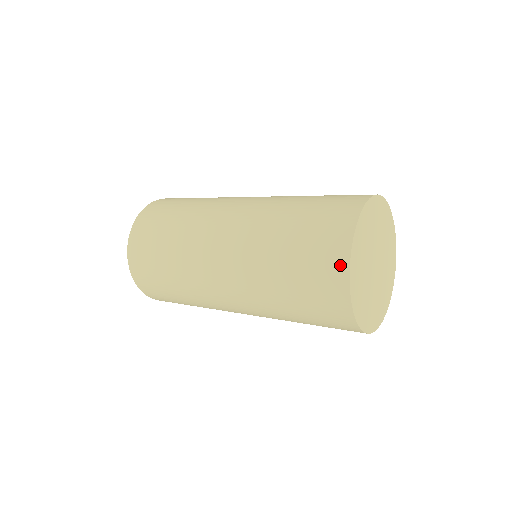
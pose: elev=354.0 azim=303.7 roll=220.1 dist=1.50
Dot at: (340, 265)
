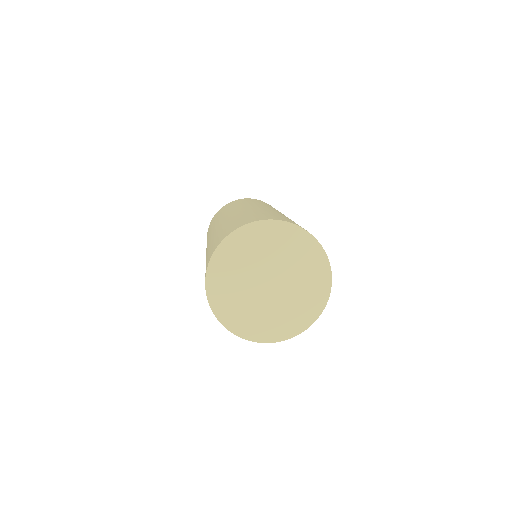
Dot at: (225, 236)
